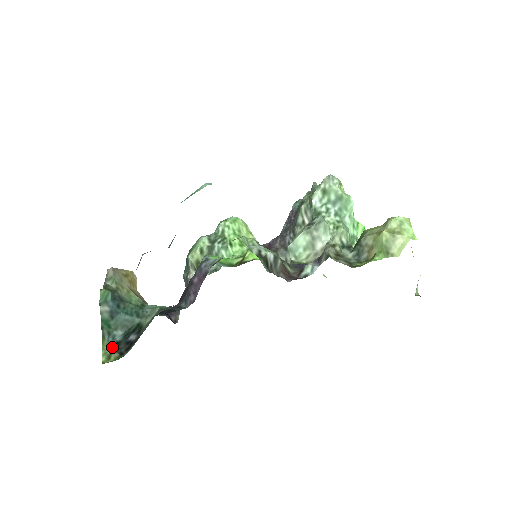
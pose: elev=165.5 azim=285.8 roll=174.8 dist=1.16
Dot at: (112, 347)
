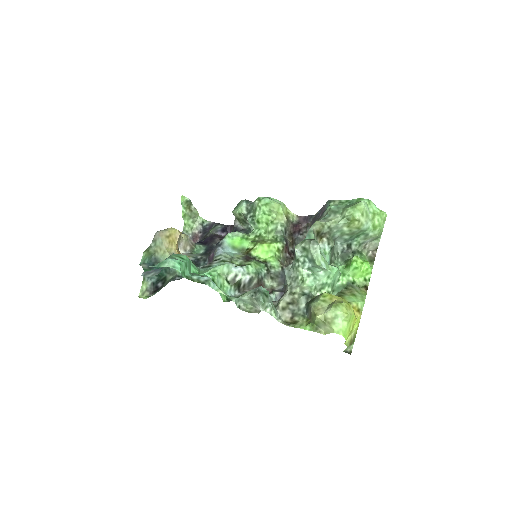
Dot at: (148, 287)
